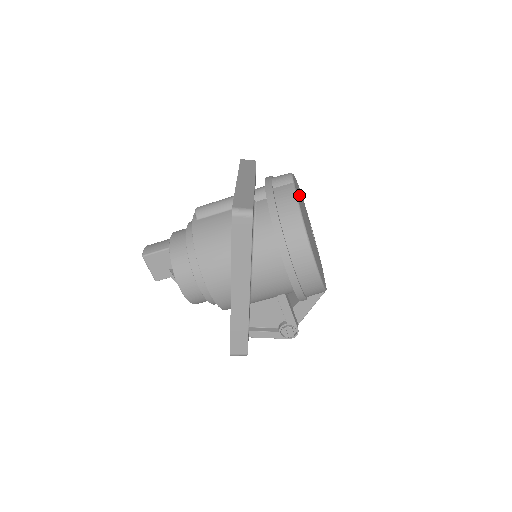
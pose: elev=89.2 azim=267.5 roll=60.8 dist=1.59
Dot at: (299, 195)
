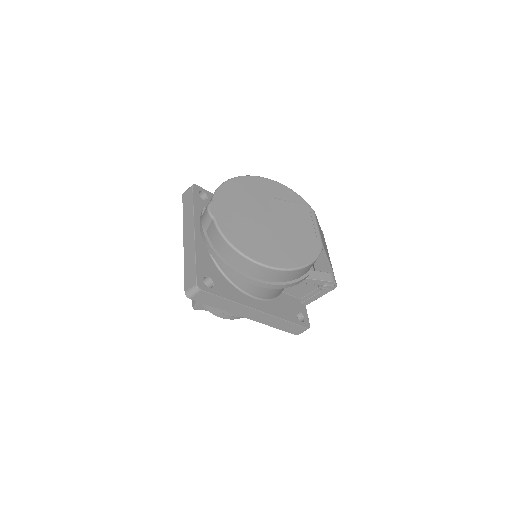
Dot at: (232, 210)
